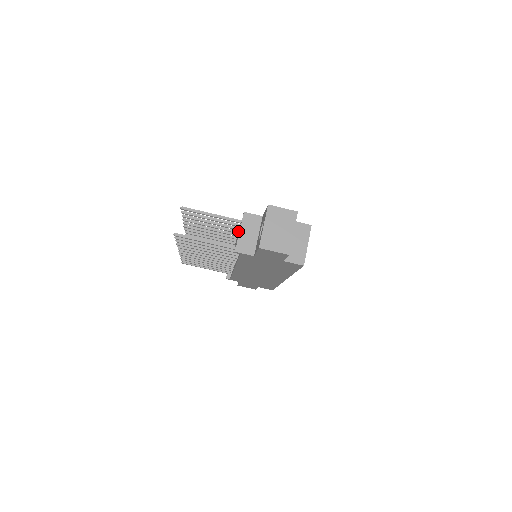
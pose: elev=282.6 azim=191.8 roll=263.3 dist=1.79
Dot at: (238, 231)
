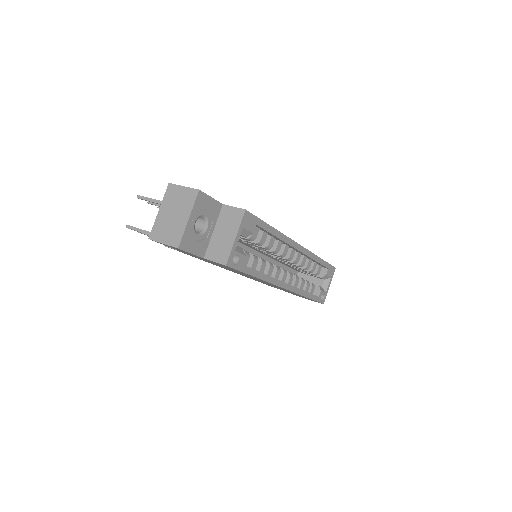
Dot at: occluded
